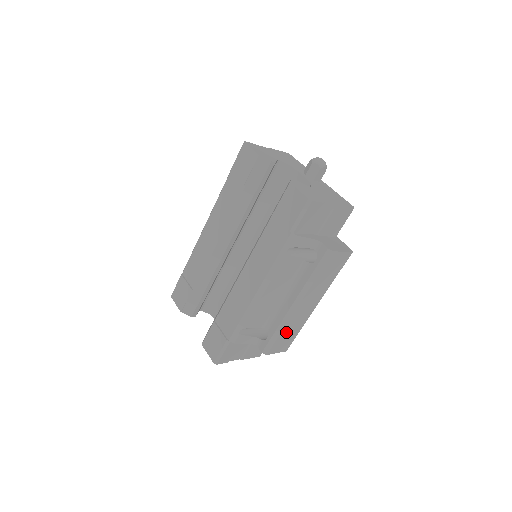
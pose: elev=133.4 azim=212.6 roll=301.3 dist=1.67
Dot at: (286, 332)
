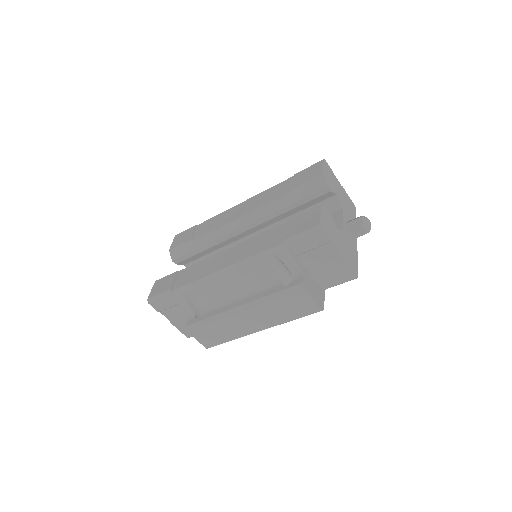
Dot at: (217, 327)
